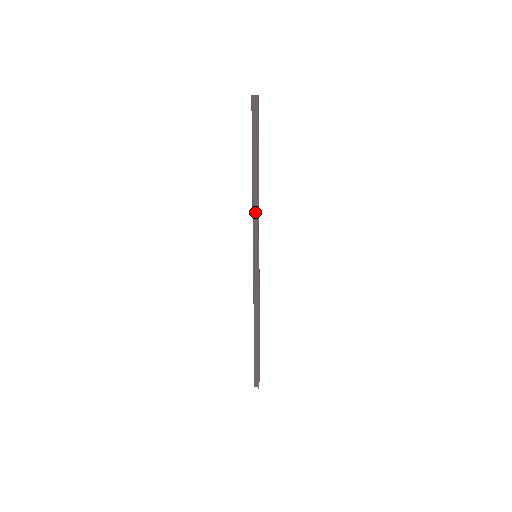
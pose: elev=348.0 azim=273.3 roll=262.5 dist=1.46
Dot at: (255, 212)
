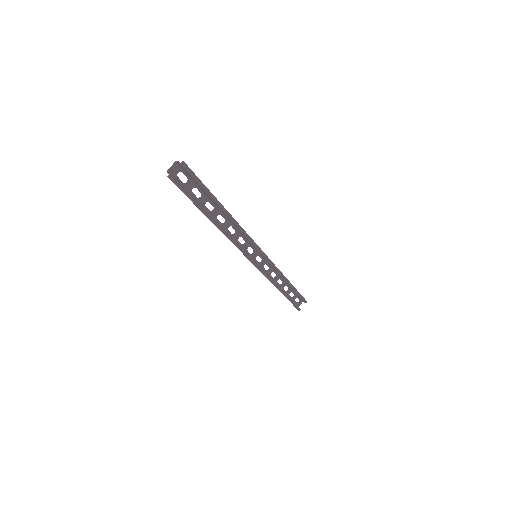
Dot at: (232, 239)
